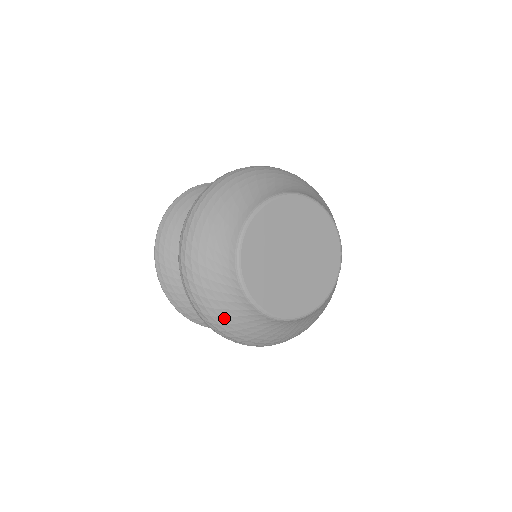
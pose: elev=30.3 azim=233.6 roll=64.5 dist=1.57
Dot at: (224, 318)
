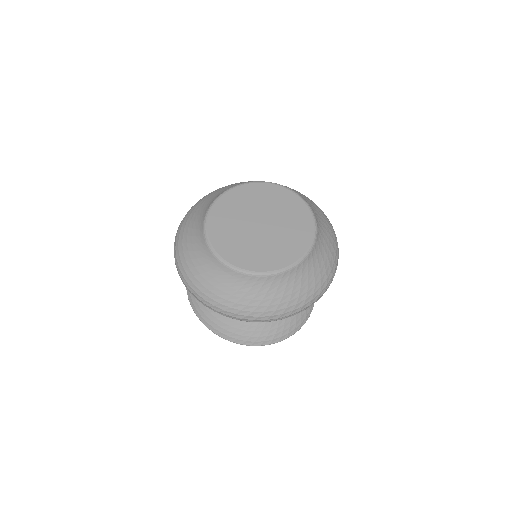
Dot at: (220, 295)
